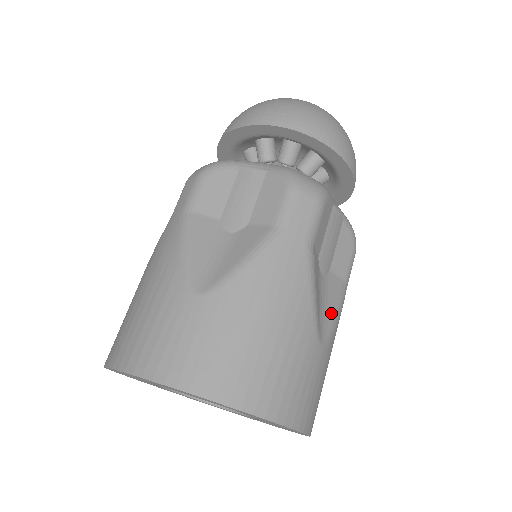
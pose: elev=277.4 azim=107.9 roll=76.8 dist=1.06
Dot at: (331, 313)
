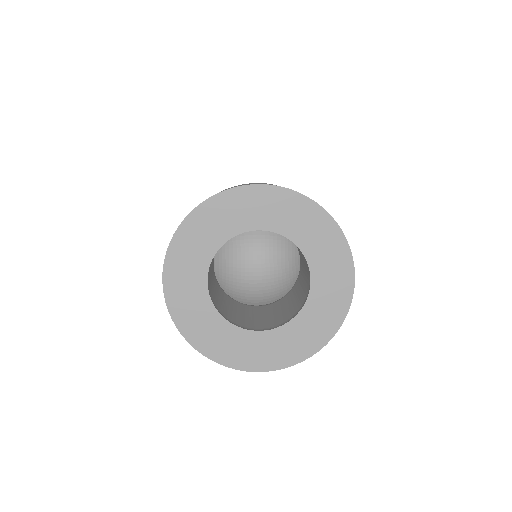
Dot at: occluded
